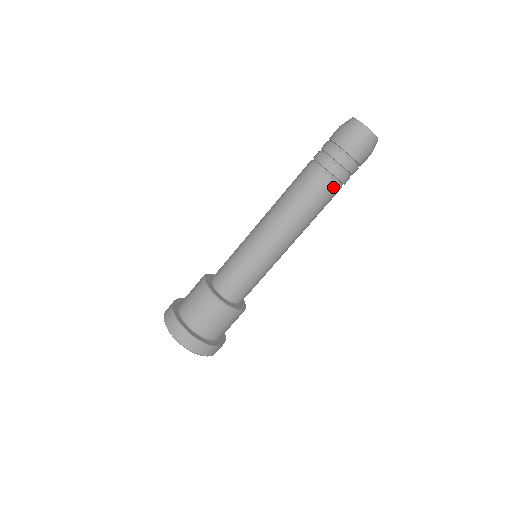
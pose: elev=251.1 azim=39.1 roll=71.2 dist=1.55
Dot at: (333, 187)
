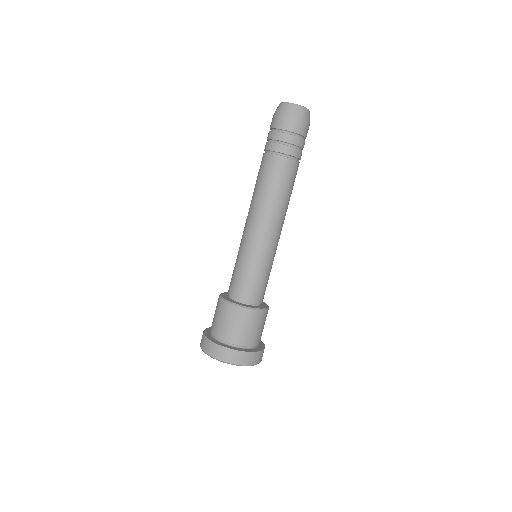
Dot at: (286, 163)
